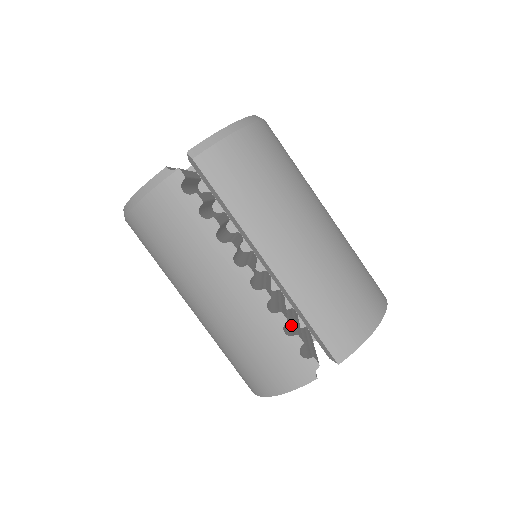
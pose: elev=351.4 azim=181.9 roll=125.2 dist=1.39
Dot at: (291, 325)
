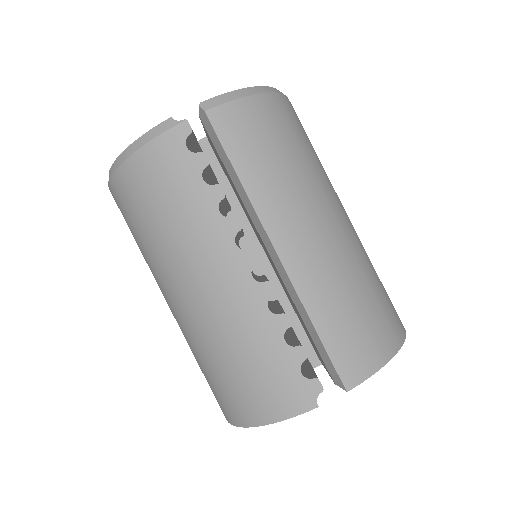
Dot at: (291, 338)
